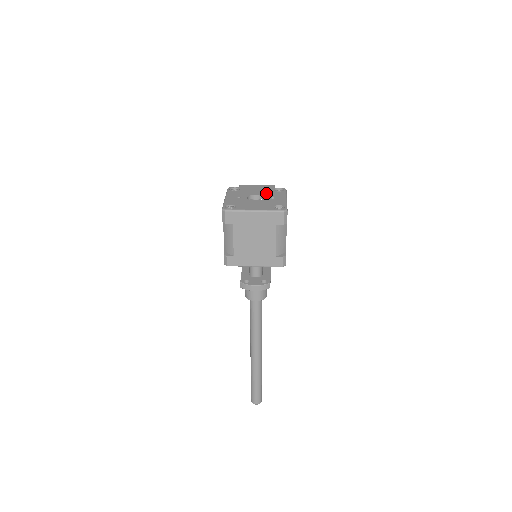
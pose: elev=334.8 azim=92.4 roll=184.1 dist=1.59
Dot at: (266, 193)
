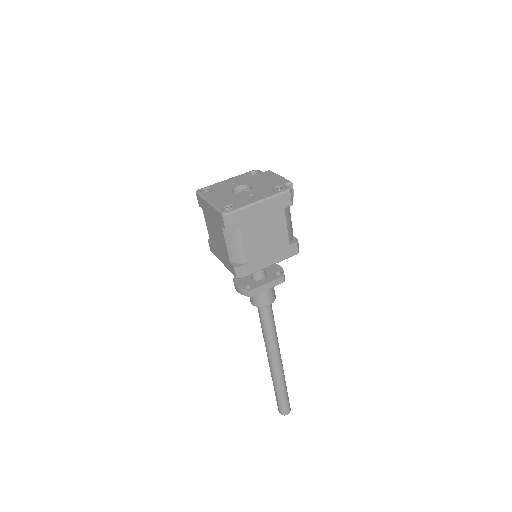
Dot at: (260, 187)
